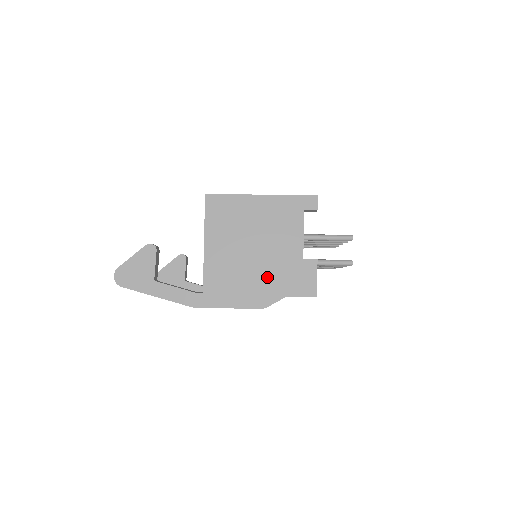
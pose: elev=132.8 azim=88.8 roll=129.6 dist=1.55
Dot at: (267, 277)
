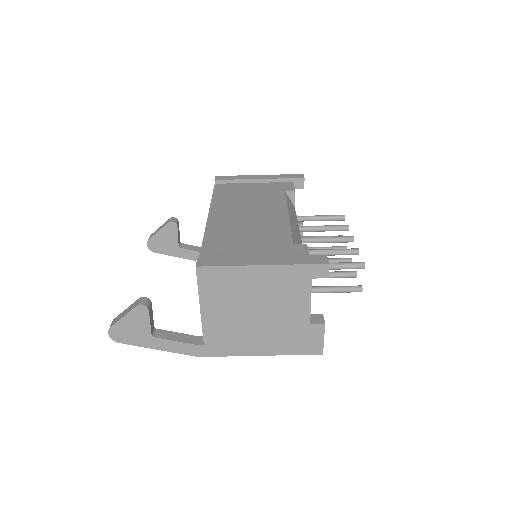
Dot at: (271, 340)
